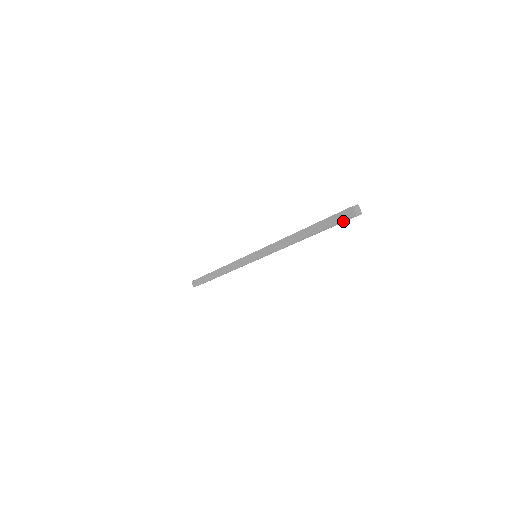
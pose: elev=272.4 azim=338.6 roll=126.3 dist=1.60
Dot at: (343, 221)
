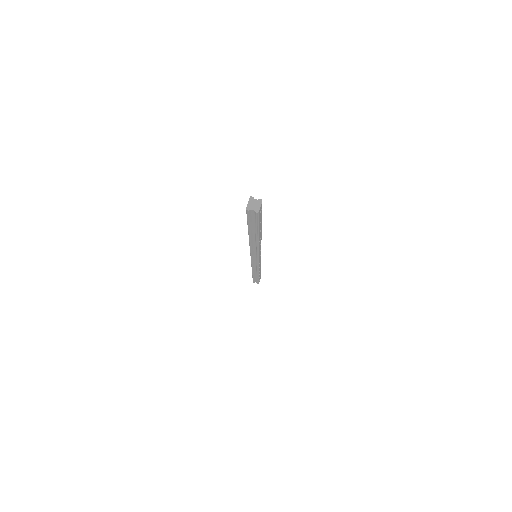
Dot at: (247, 216)
